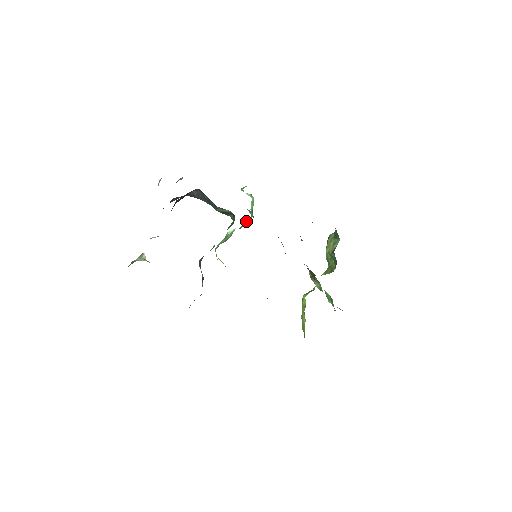
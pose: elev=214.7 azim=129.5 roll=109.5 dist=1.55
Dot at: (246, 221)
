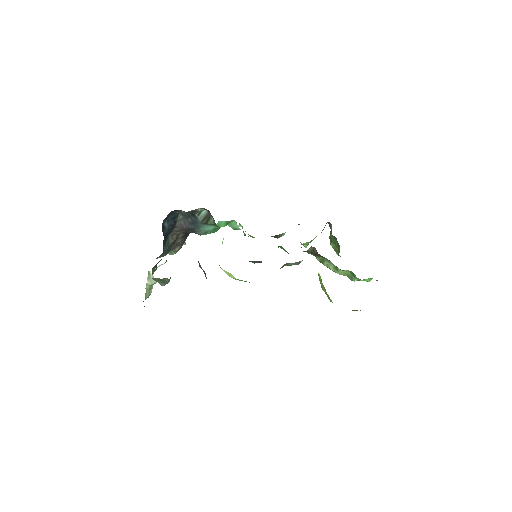
Dot at: occluded
